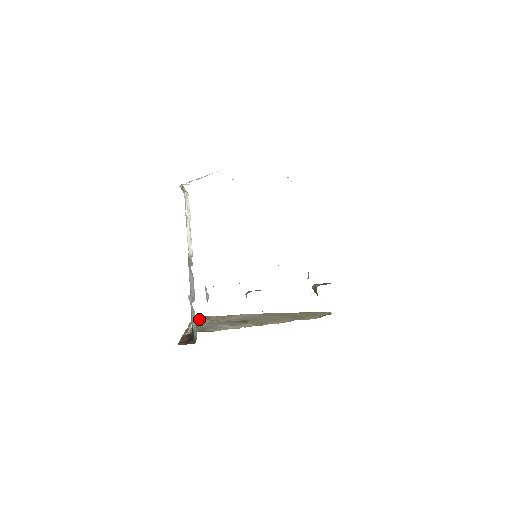
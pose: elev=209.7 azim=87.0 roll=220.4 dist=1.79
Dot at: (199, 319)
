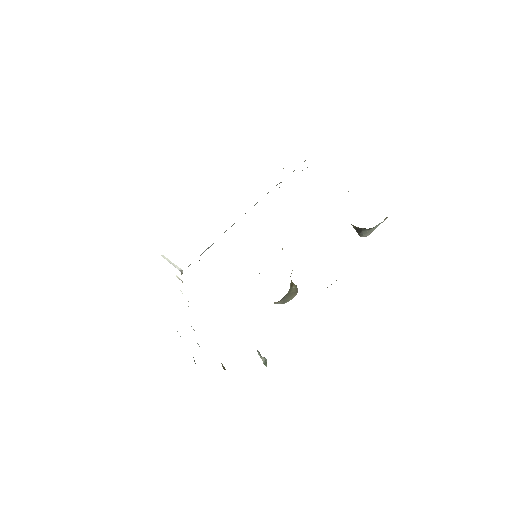
Dot at: occluded
